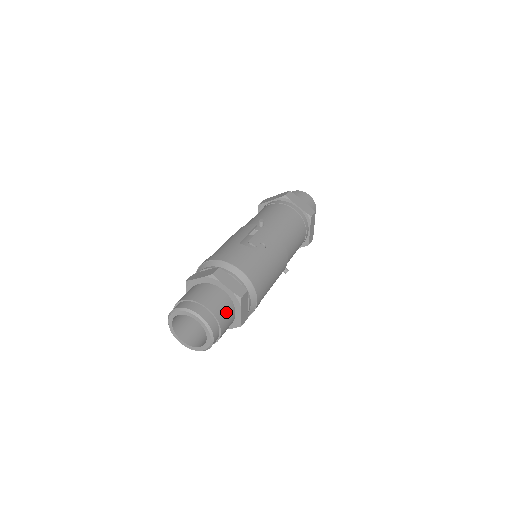
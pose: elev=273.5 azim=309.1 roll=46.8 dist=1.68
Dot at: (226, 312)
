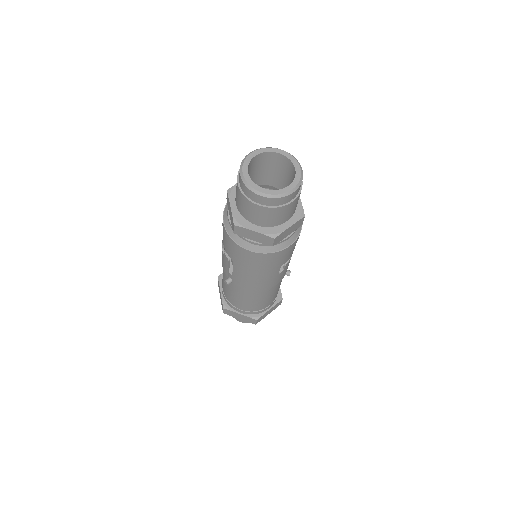
Dot at: occluded
